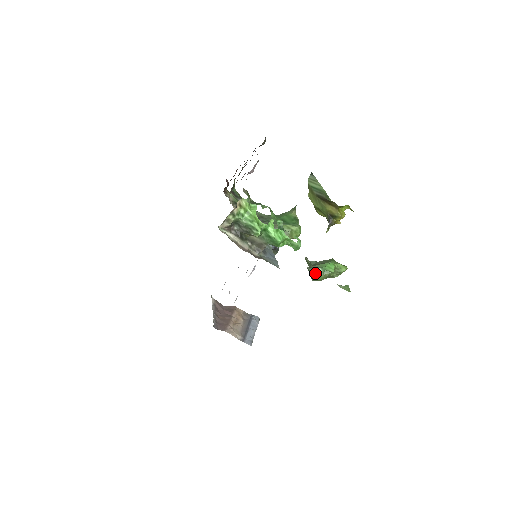
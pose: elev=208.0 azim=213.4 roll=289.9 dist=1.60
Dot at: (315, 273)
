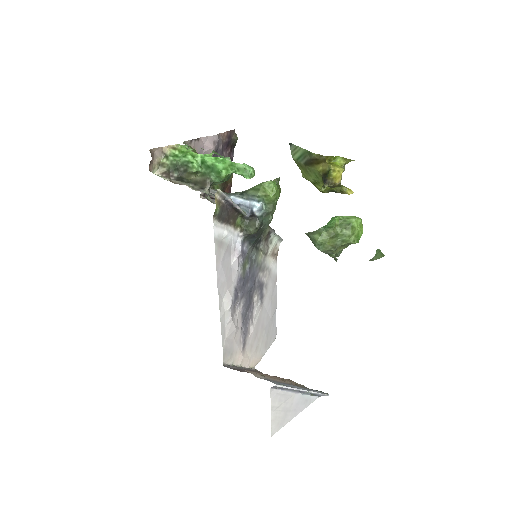
Dot at: (315, 234)
